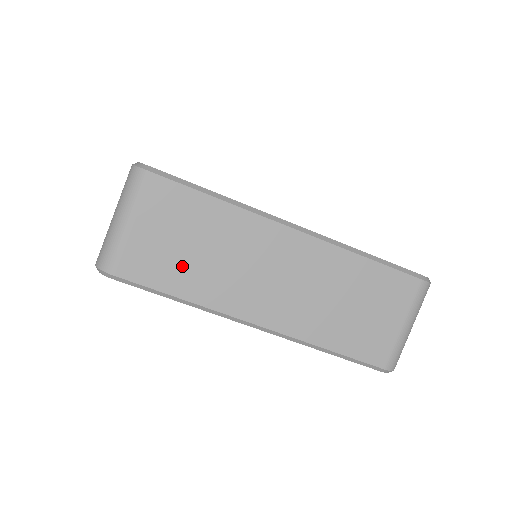
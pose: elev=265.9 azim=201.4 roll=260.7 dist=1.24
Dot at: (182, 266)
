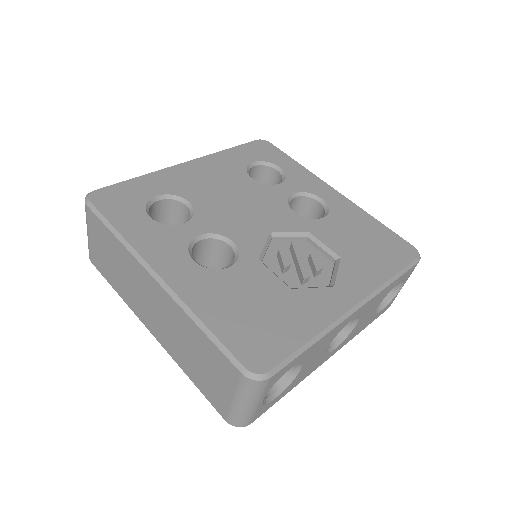
Dot at: (112, 272)
